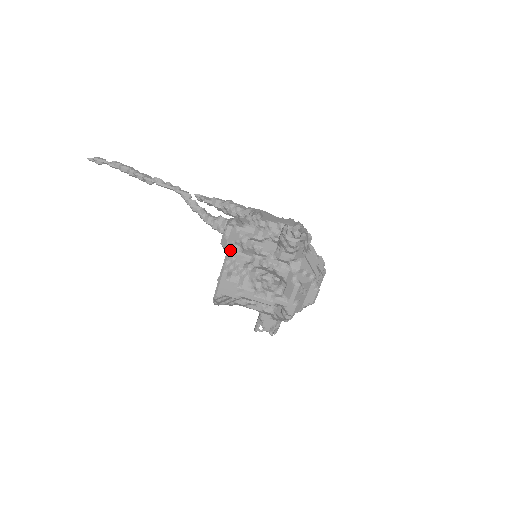
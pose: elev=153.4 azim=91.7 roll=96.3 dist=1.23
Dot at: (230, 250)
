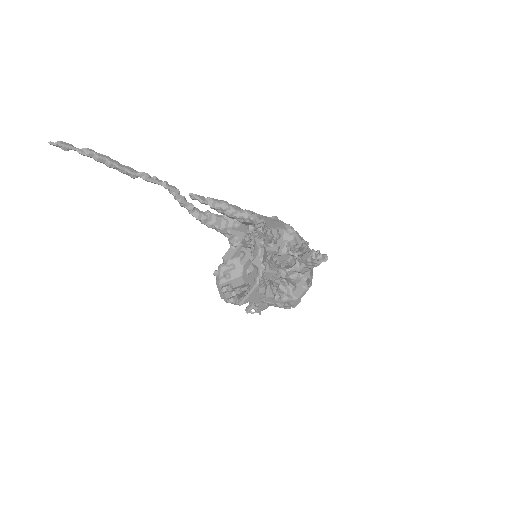
Dot at: (264, 269)
